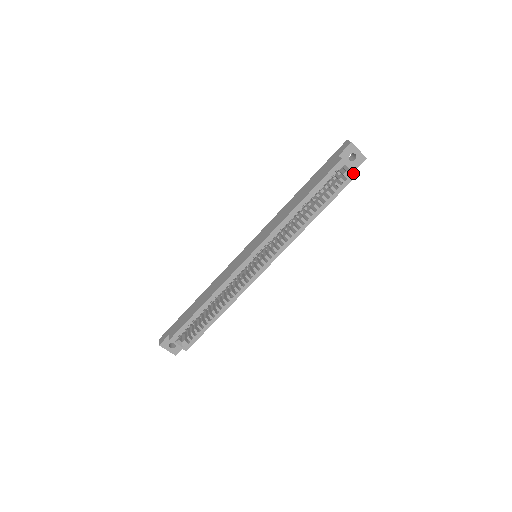
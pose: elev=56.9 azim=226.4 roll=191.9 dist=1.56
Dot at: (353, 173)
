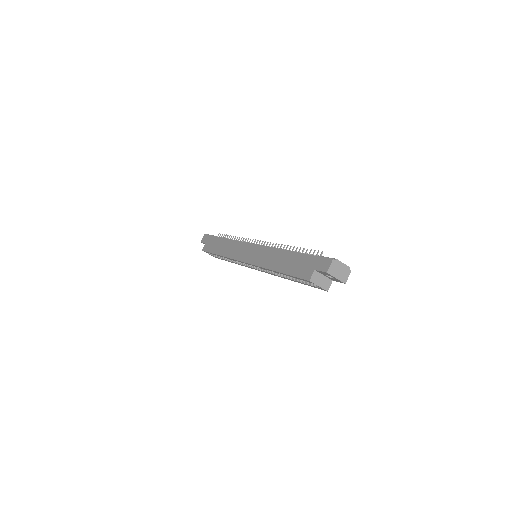
Dot at: (323, 289)
